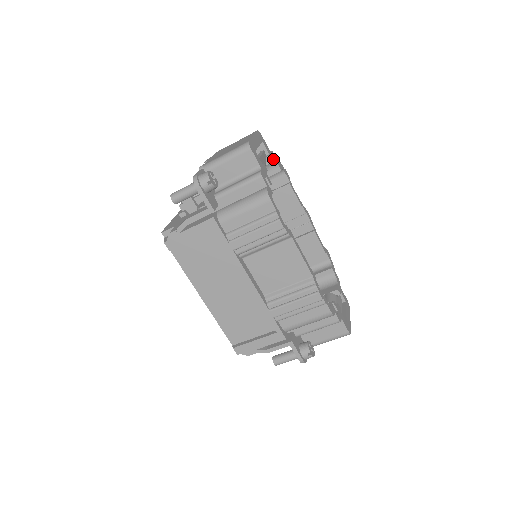
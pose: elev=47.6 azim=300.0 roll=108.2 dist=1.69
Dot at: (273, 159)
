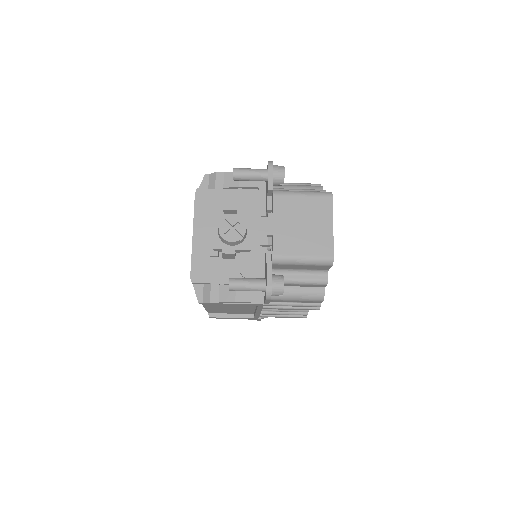
Dot at: occluded
